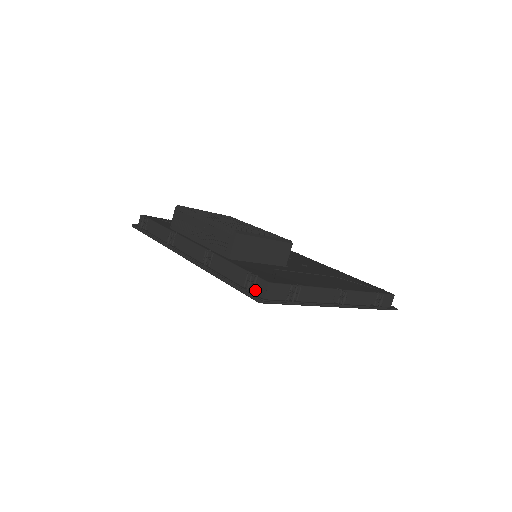
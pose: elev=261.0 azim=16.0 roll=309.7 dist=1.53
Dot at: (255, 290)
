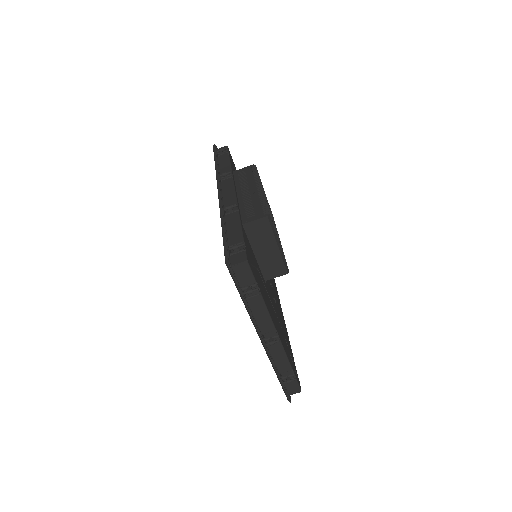
Dot at: (233, 255)
